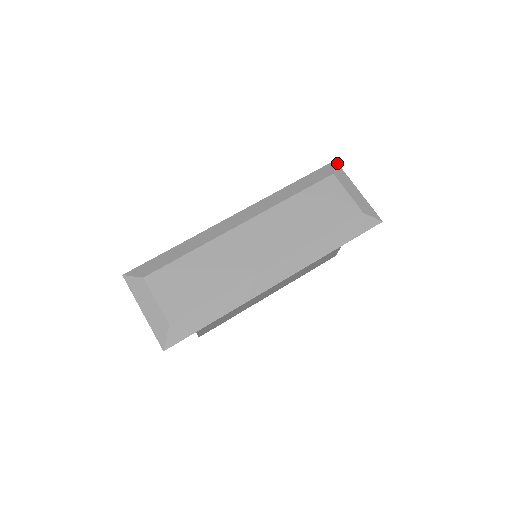
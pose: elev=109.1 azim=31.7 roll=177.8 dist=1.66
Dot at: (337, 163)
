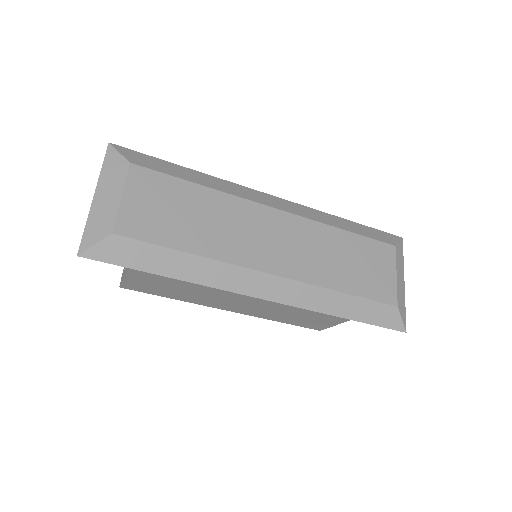
Dot at: occluded
